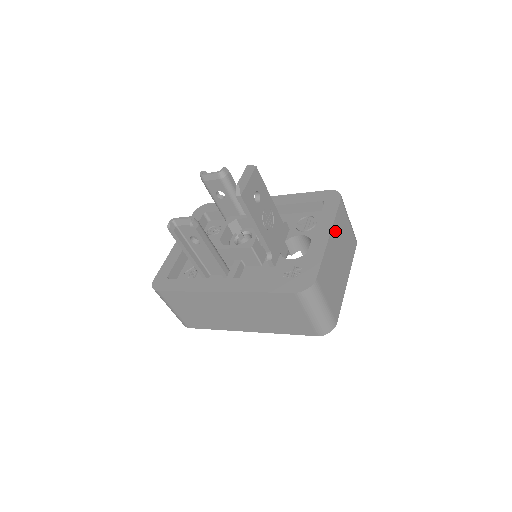
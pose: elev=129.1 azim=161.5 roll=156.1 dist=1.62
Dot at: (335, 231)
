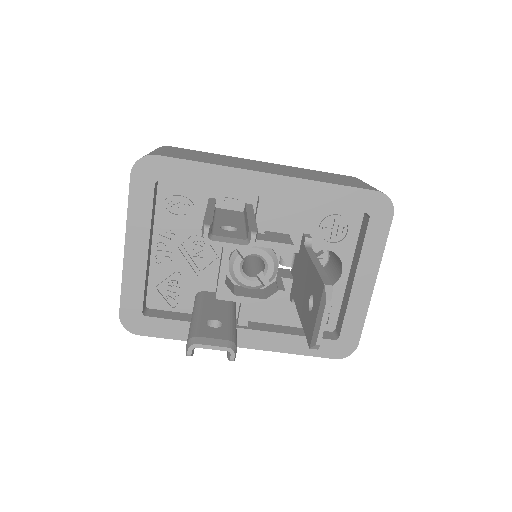
Dot at: occluded
